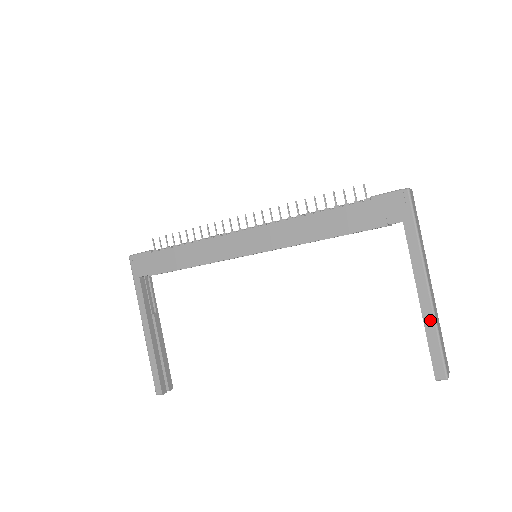
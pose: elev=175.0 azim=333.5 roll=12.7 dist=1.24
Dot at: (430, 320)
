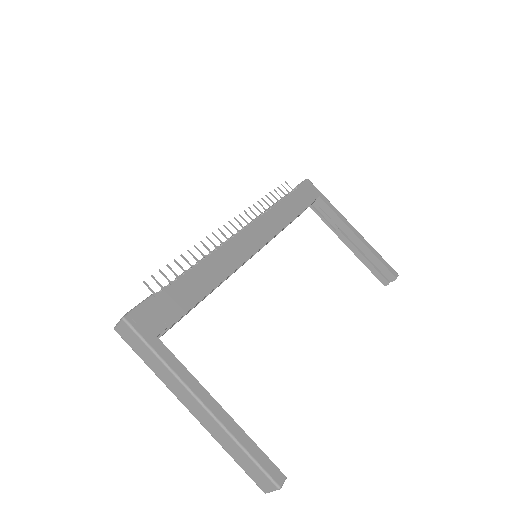
Dot at: (369, 245)
